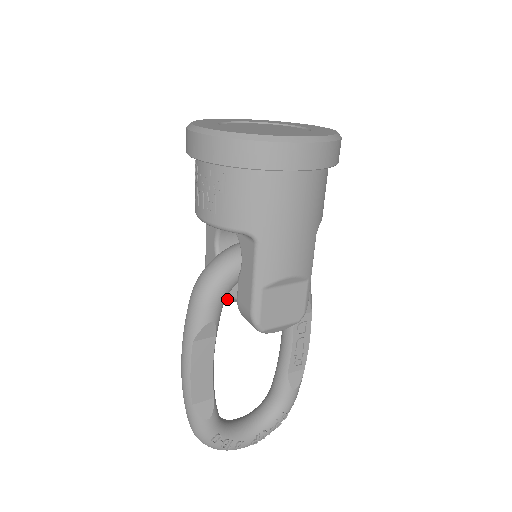
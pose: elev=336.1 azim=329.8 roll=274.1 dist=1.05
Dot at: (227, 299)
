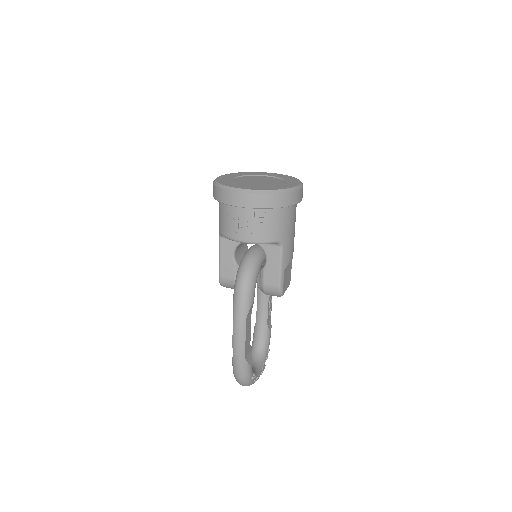
Dot at: occluded
